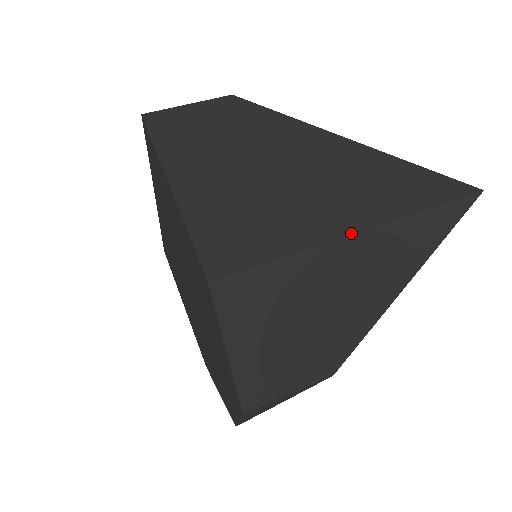
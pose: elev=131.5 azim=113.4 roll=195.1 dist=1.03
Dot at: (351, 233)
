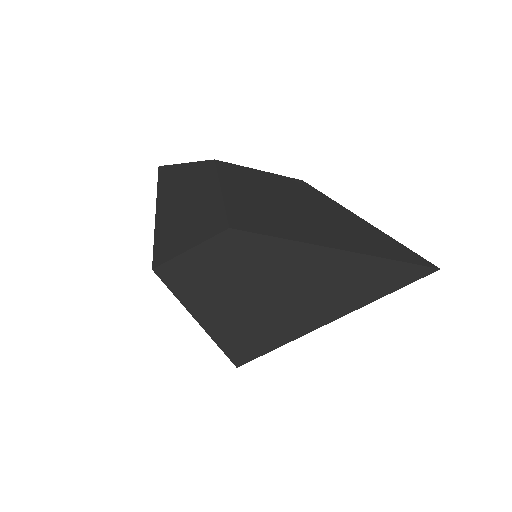
Dot at: occluded
